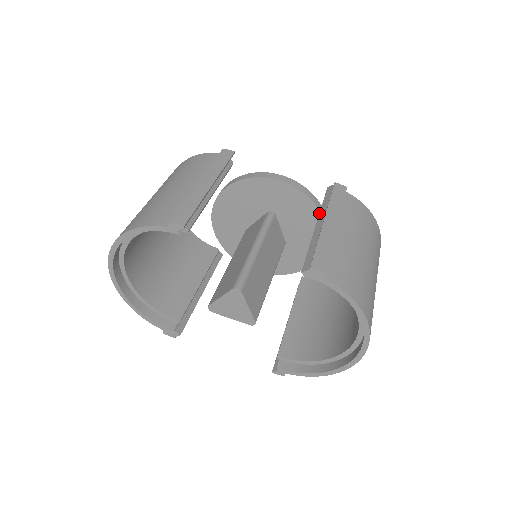
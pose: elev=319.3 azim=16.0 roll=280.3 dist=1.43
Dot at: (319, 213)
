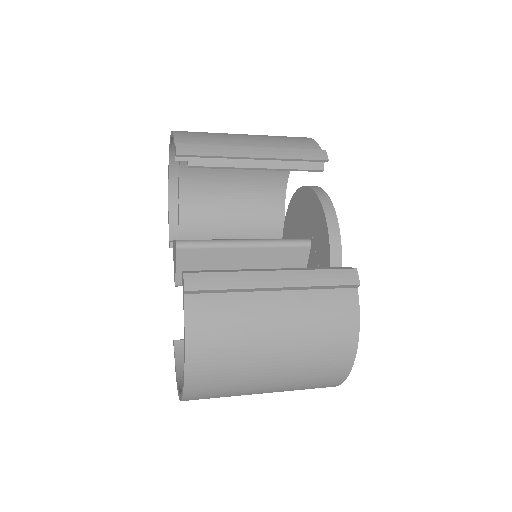
Dot at: occluded
